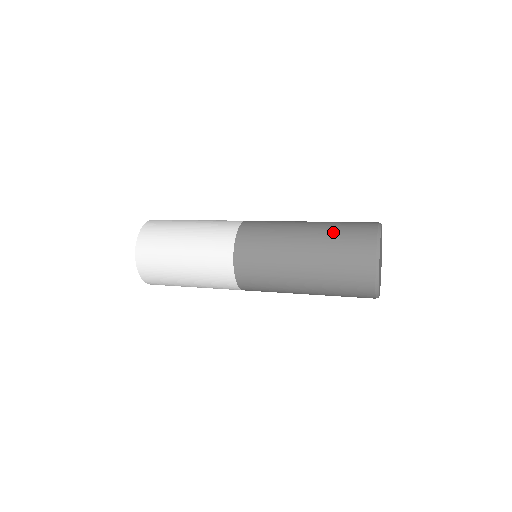
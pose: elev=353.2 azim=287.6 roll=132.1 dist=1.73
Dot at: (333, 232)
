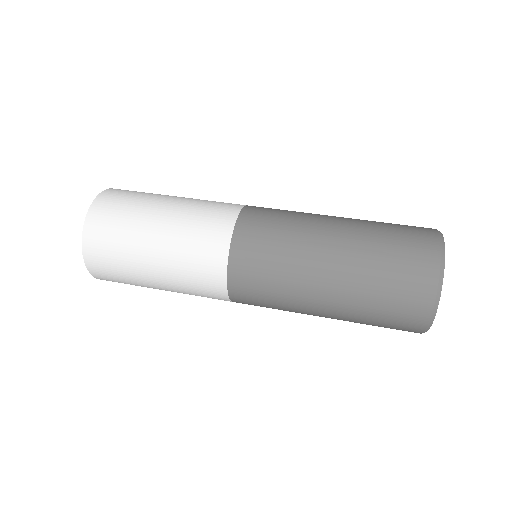
Dot at: (375, 249)
